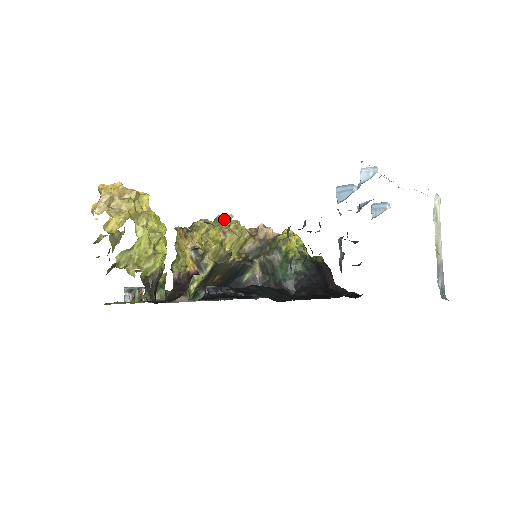
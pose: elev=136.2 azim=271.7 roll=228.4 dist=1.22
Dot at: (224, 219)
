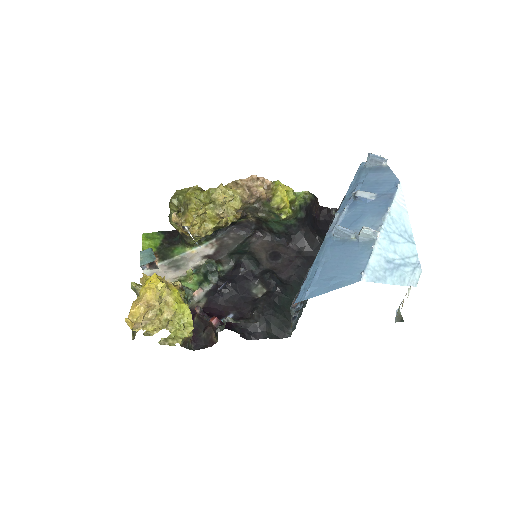
Dot at: (219, 201)
